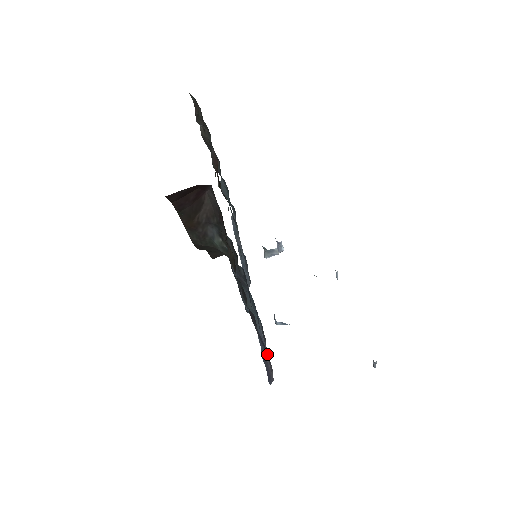
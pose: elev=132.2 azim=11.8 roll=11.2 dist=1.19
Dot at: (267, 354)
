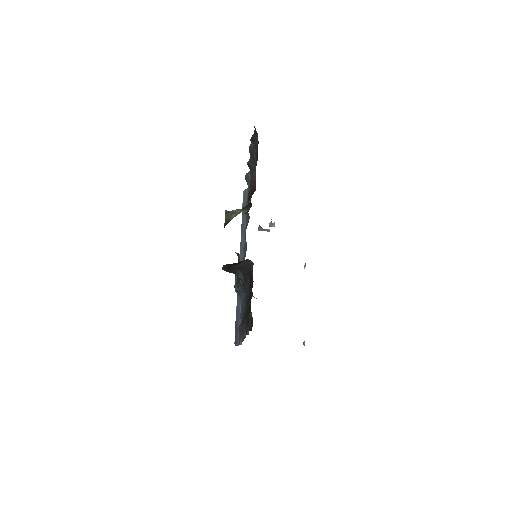
Dot at: occluded
